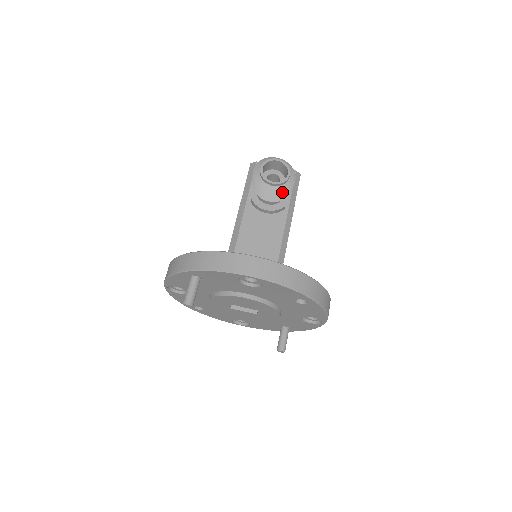
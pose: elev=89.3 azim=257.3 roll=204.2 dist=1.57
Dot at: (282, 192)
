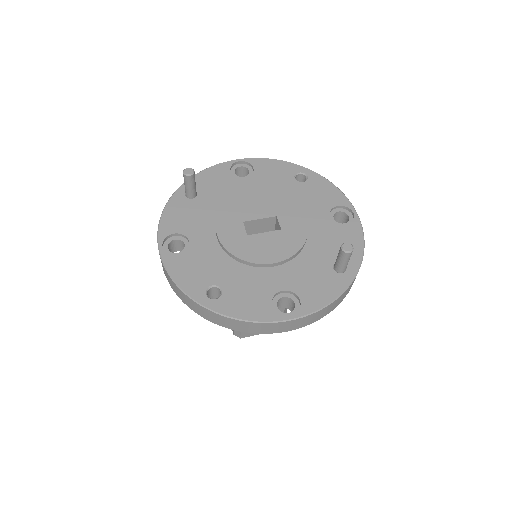
Dot at: occluded
